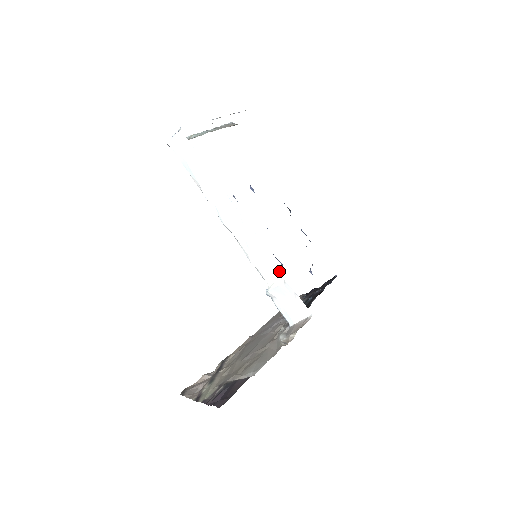
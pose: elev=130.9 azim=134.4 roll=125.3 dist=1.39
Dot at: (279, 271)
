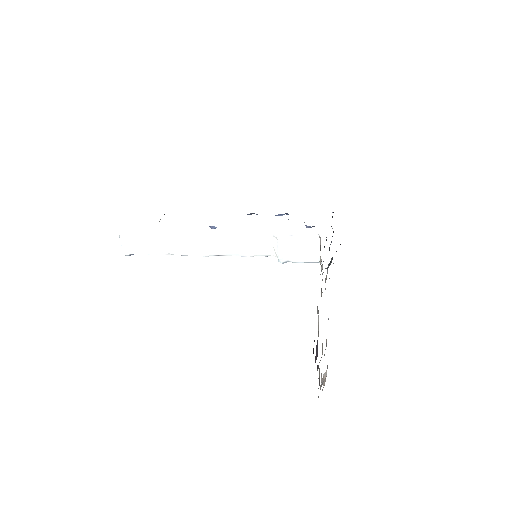
Dot at: (266, 236)
